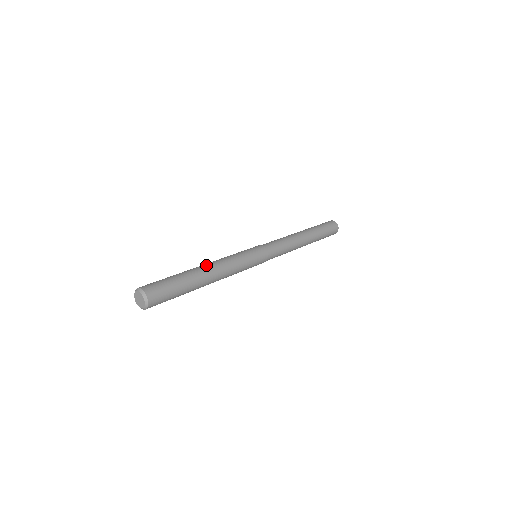
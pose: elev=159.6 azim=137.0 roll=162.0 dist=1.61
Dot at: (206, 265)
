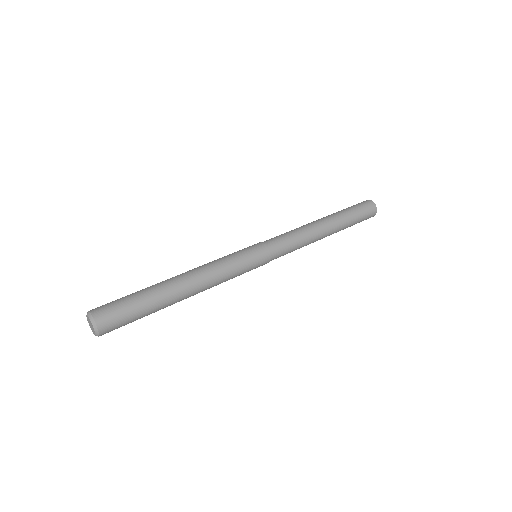
Dot at: (189, 286)
